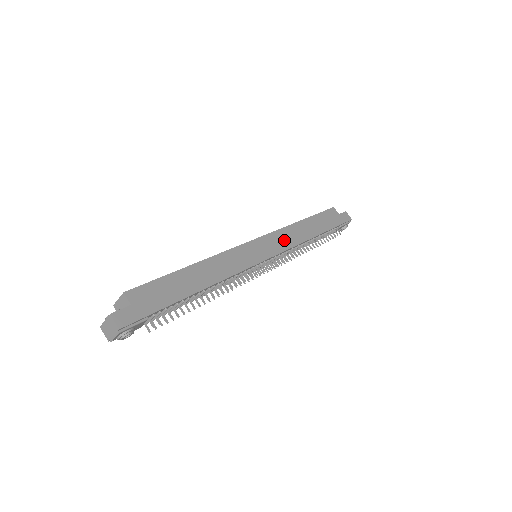
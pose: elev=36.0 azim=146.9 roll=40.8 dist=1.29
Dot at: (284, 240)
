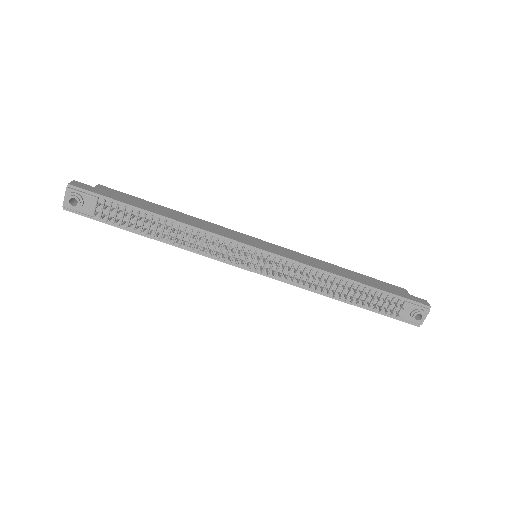
Dot at: (298, 257)
